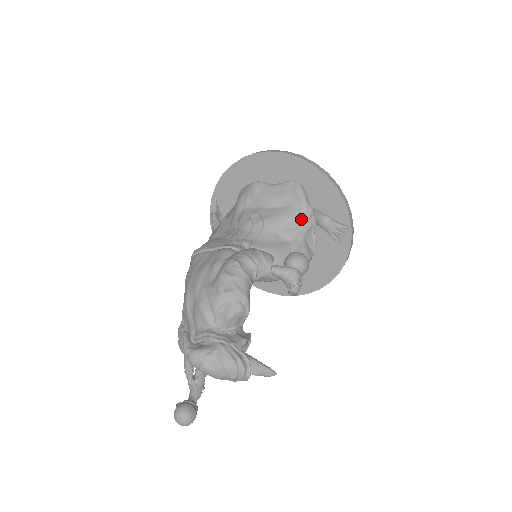
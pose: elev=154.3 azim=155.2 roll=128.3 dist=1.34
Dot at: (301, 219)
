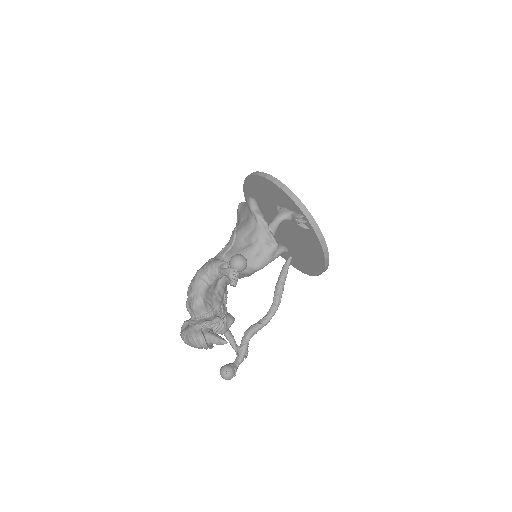
Dot at: (254, 225)
